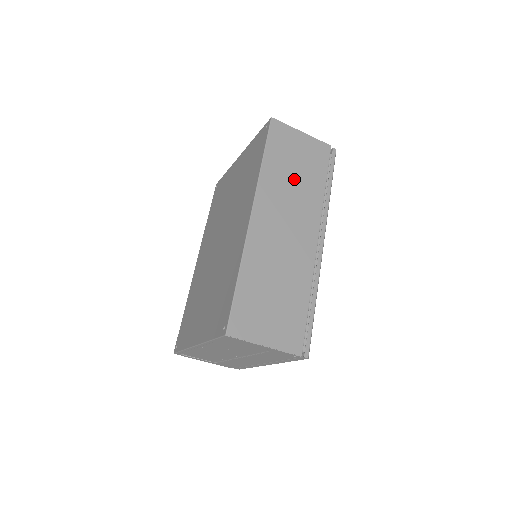
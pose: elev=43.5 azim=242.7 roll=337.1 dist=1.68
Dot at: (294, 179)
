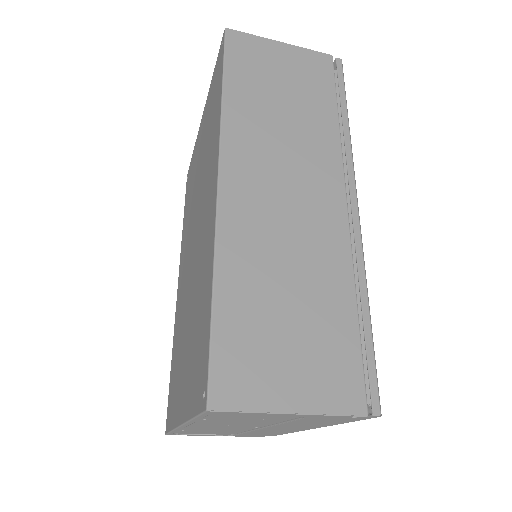
Dot at: (283, 111)
